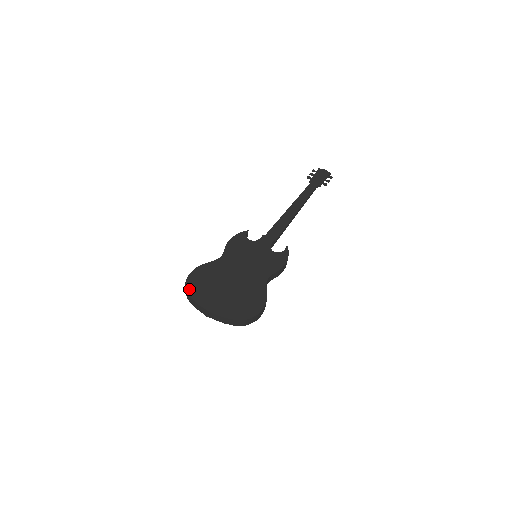
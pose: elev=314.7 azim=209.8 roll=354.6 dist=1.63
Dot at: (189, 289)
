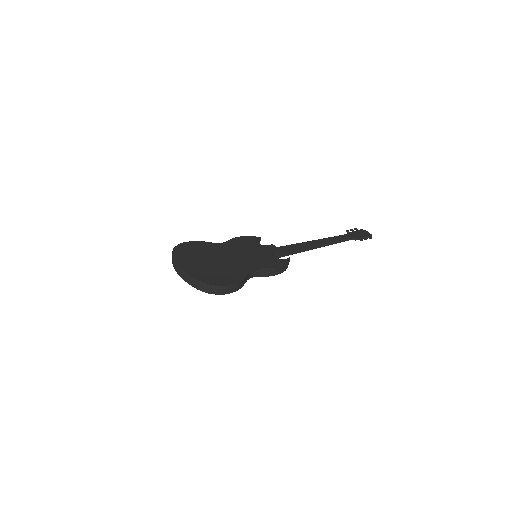
Dot at: (176, 250)
